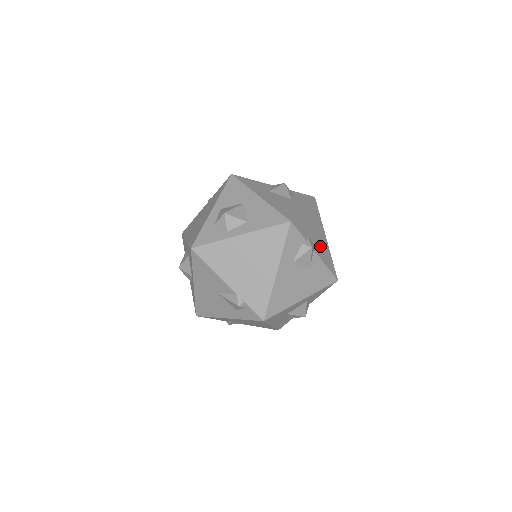
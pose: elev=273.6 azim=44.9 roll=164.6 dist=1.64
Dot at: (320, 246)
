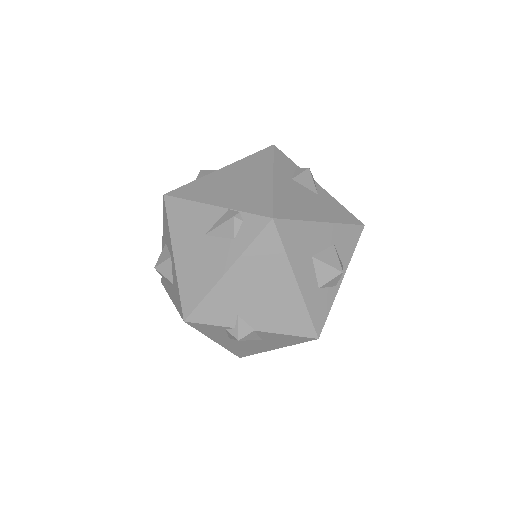
Dot at: occluded
